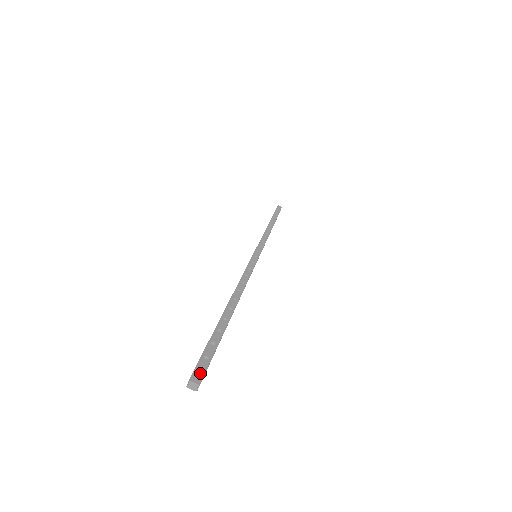
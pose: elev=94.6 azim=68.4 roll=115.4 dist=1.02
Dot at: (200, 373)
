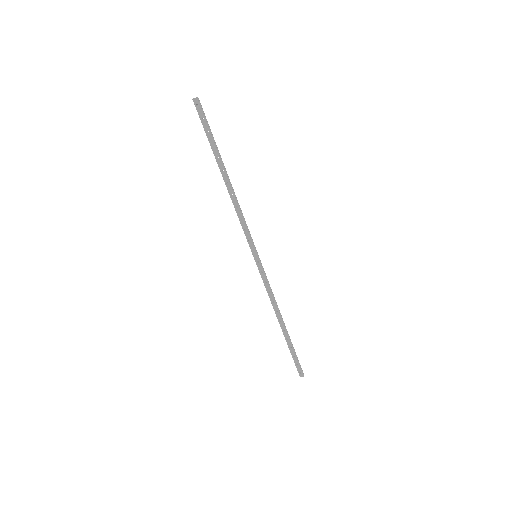
Dot at: (300, 372)
